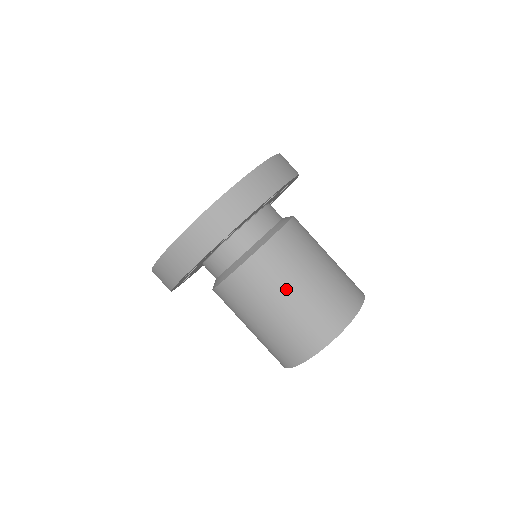
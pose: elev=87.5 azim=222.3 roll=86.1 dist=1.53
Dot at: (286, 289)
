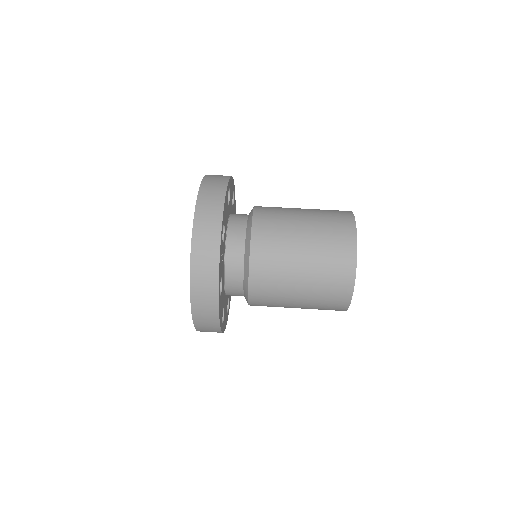
Dot at: (294, 237)
